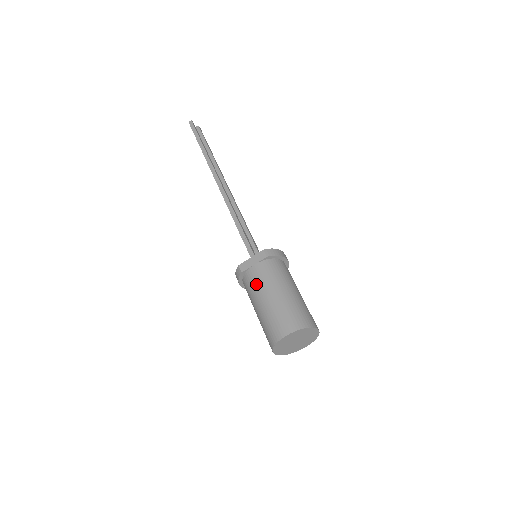
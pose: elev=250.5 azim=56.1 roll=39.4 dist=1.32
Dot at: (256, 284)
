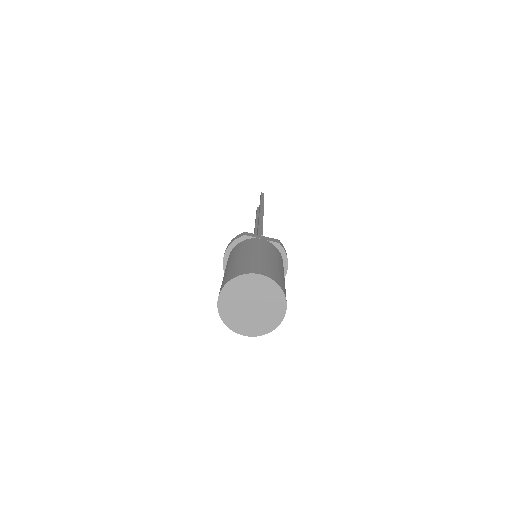
Dot at: (254, 245)
